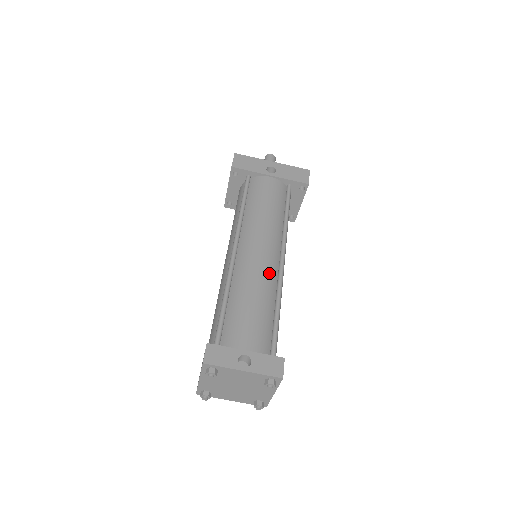
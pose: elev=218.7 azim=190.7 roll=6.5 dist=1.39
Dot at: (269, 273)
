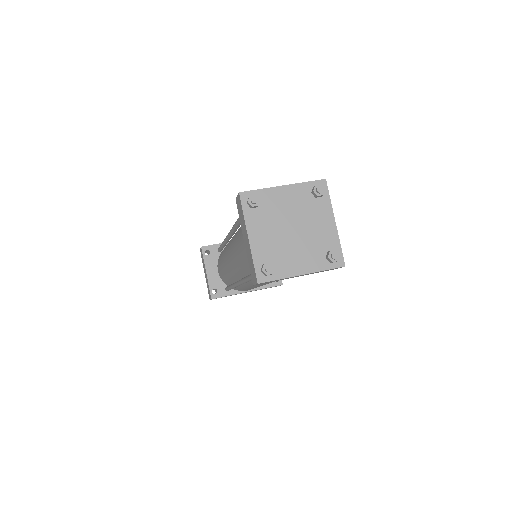
Dot at: occluded
